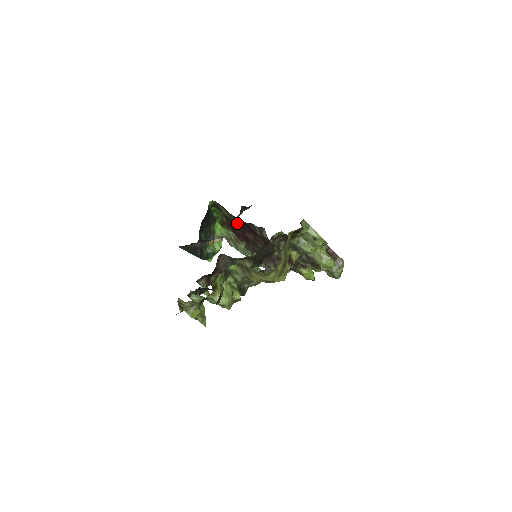
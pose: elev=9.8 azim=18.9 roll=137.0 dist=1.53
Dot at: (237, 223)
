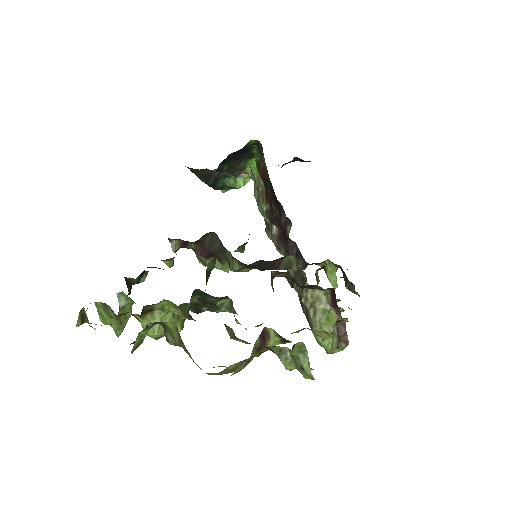
Dot at: (269, 186)
